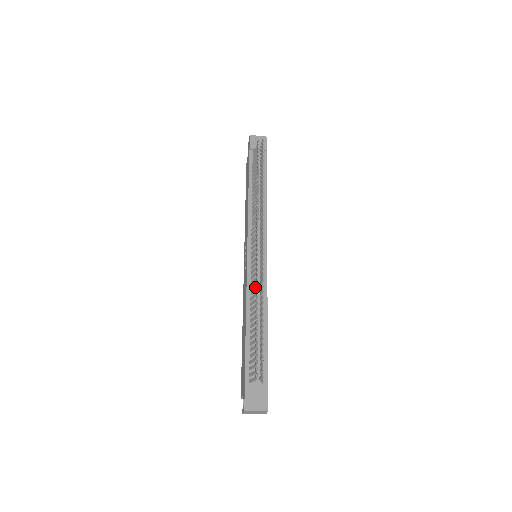
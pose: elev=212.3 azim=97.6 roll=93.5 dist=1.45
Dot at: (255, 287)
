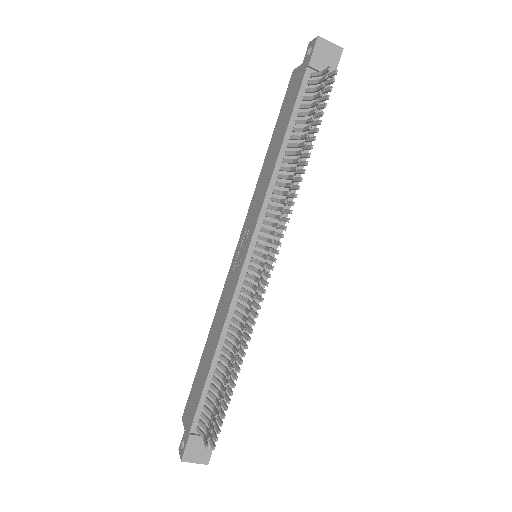
Dot at: (240, 311)
